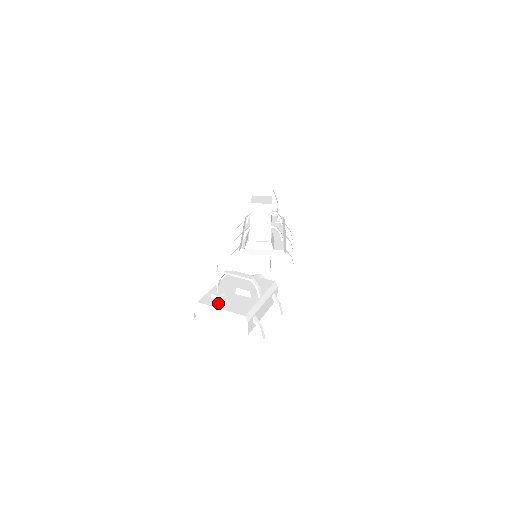
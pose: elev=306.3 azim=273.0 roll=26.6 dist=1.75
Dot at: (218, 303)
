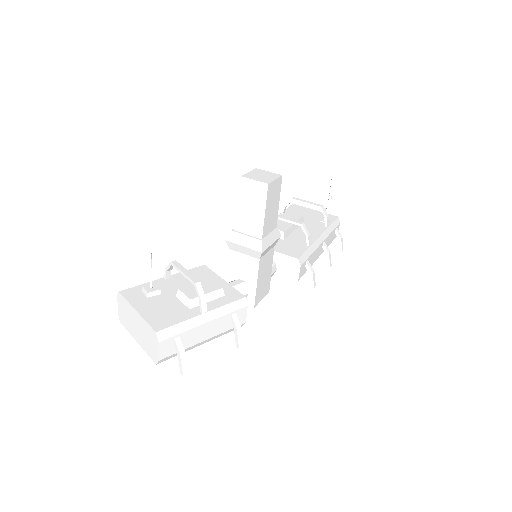
Dot at: (141, 302)
